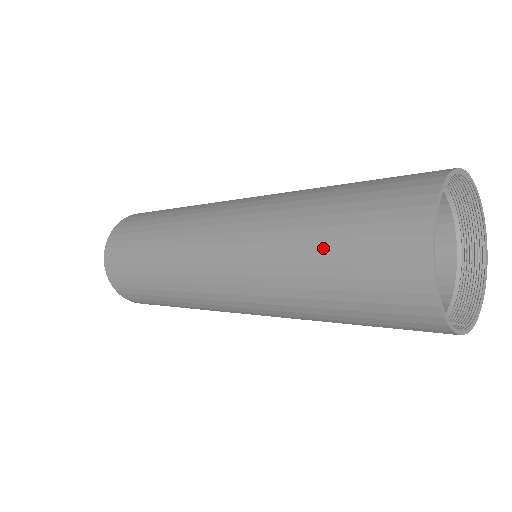
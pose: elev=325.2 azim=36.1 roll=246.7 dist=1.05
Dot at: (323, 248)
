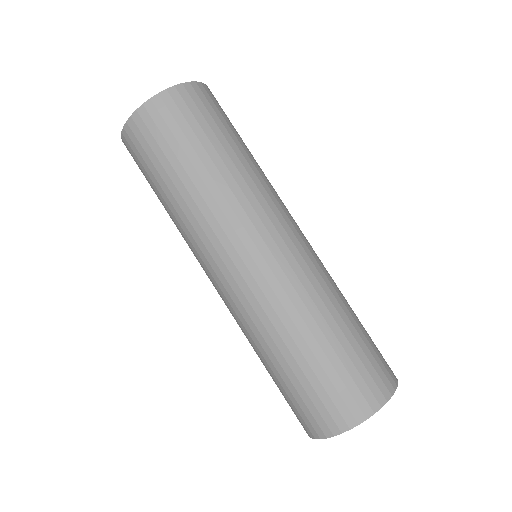
Dot at: (276, 375)
